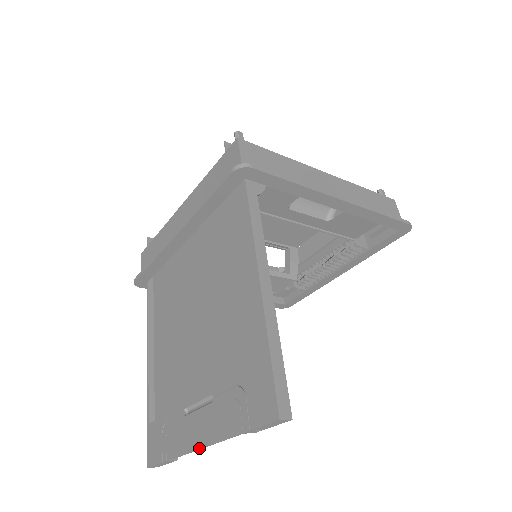
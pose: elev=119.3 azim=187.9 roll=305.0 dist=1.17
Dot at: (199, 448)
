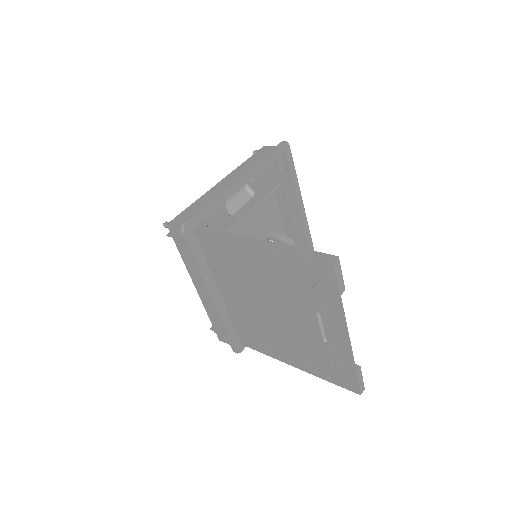
Dot at: (348, 338)
